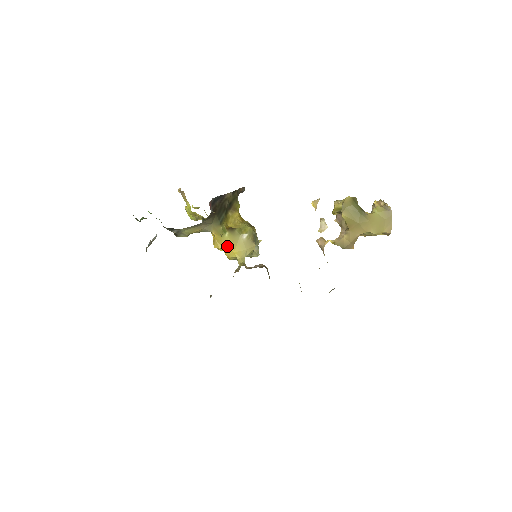
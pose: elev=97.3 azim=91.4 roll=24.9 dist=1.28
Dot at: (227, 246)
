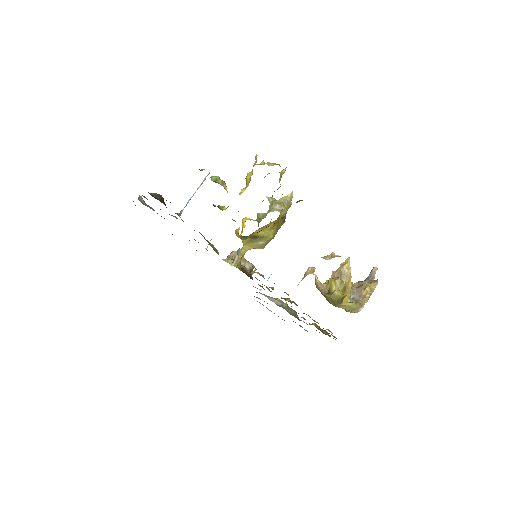
Dot at: (243, 240)
